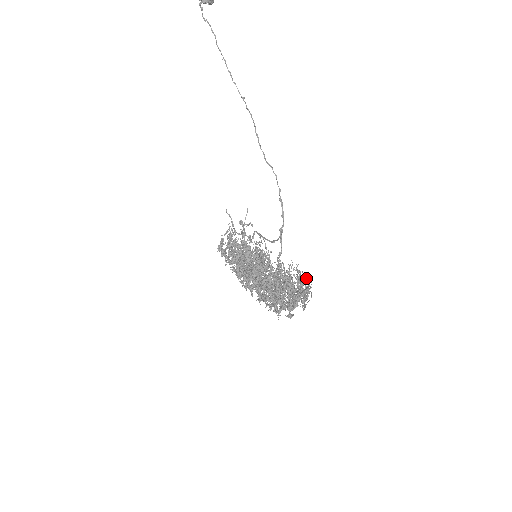
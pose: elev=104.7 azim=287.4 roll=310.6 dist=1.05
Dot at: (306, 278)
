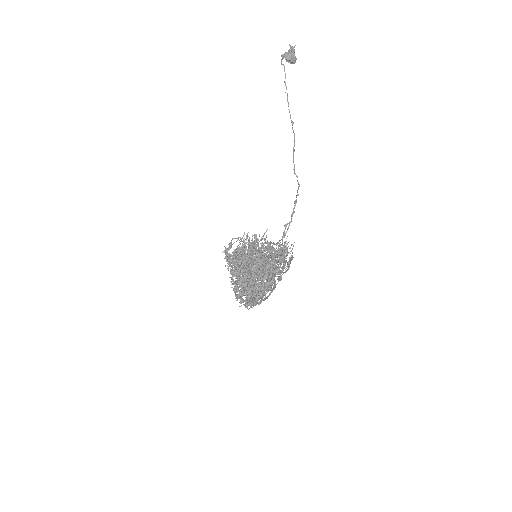
Dot at: (292, 256)
